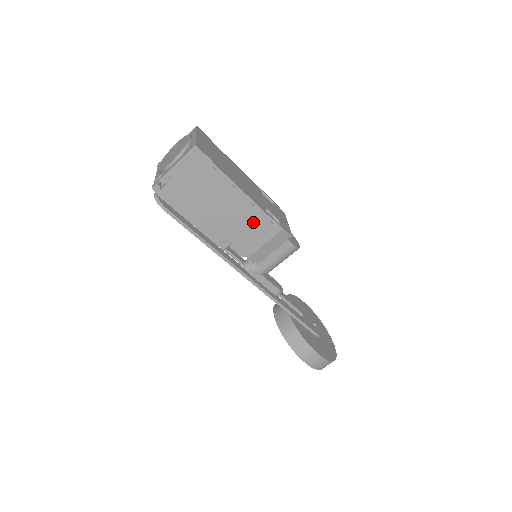
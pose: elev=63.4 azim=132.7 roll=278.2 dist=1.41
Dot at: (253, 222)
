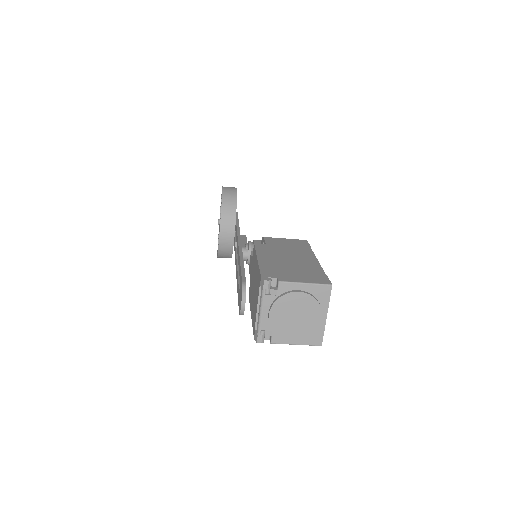
Dot at: occluded
